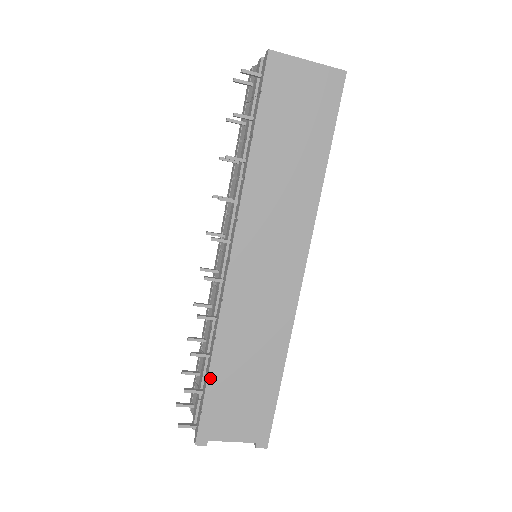
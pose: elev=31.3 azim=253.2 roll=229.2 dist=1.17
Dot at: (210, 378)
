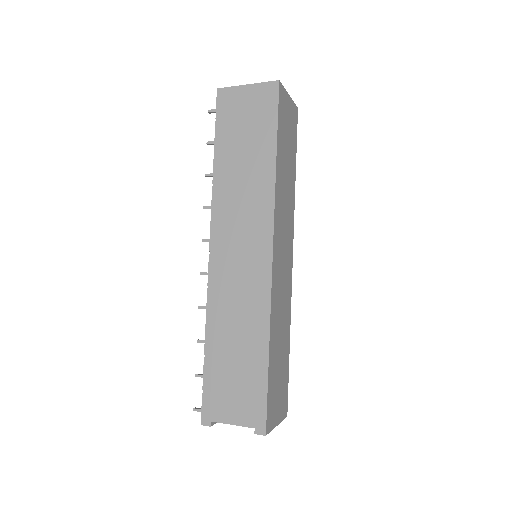
Dot at: (206, 359)
